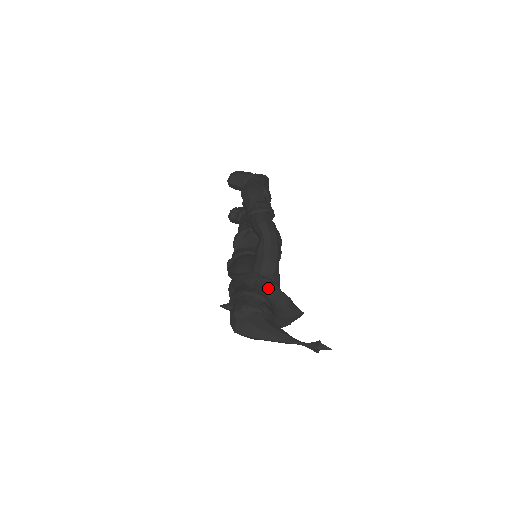
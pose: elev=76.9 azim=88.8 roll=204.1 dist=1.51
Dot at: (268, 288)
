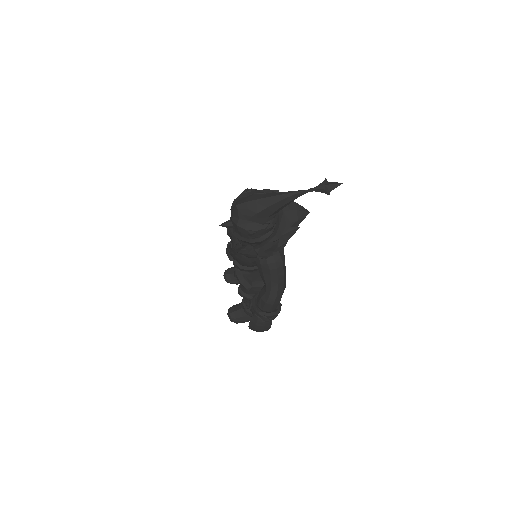
Dot at: (266, 190)
